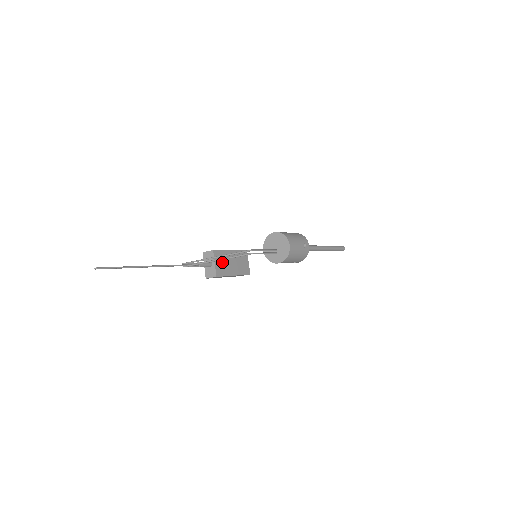
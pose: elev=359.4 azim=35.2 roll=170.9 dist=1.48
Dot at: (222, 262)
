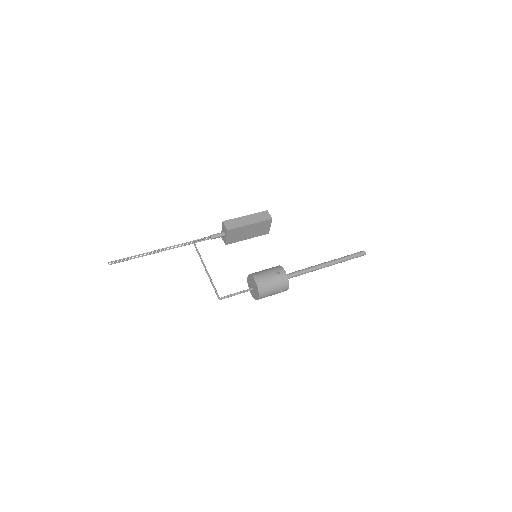
Dot at: (236, 235)
